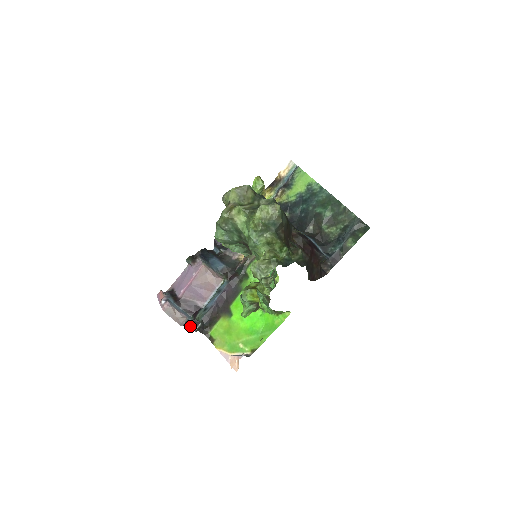
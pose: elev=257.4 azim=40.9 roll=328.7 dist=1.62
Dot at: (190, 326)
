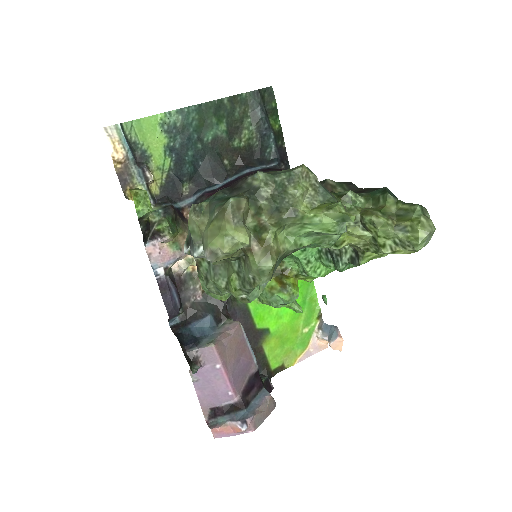
Dot at: occluded
